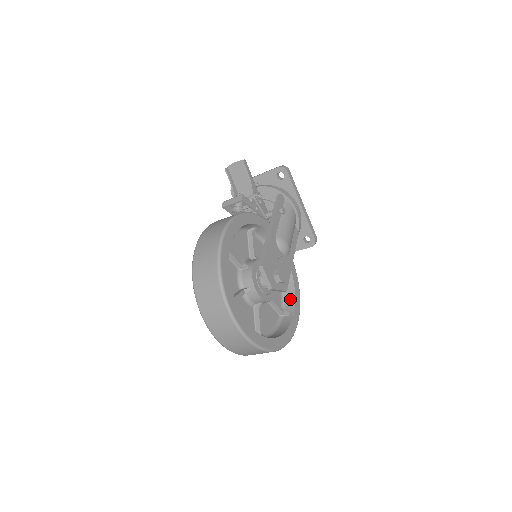
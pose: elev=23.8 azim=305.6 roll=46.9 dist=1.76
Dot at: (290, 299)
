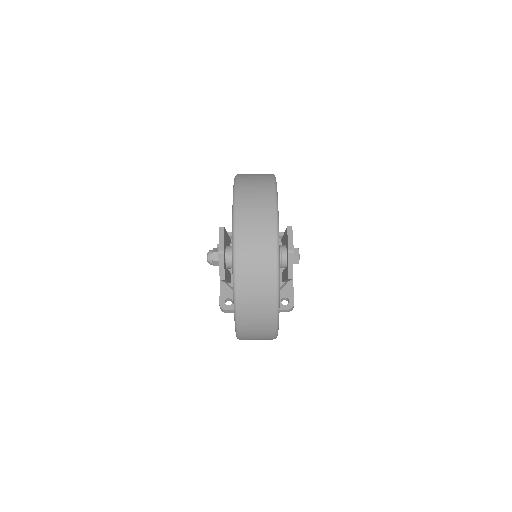
Dot at: occluded
